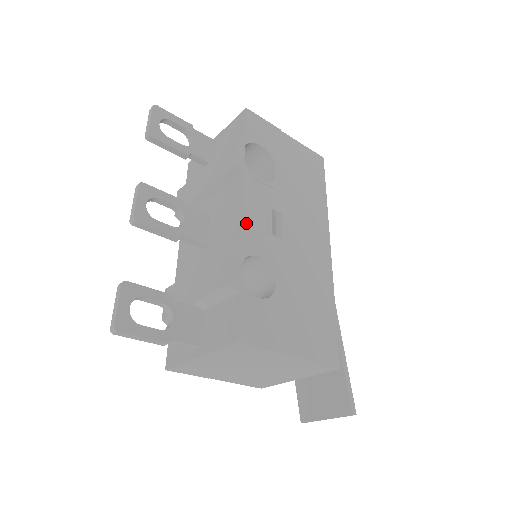
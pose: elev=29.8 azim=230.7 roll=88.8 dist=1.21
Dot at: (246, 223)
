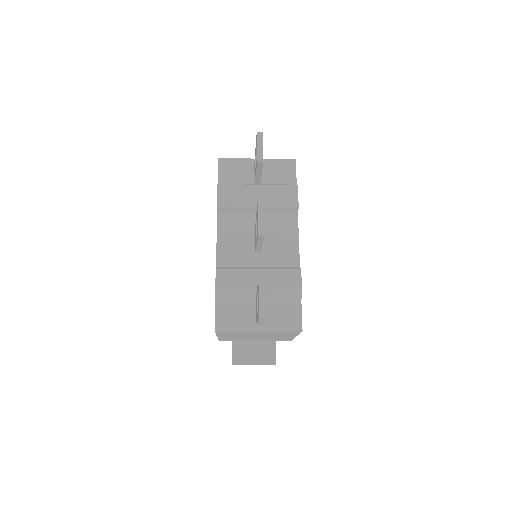
Dot at: occluded
